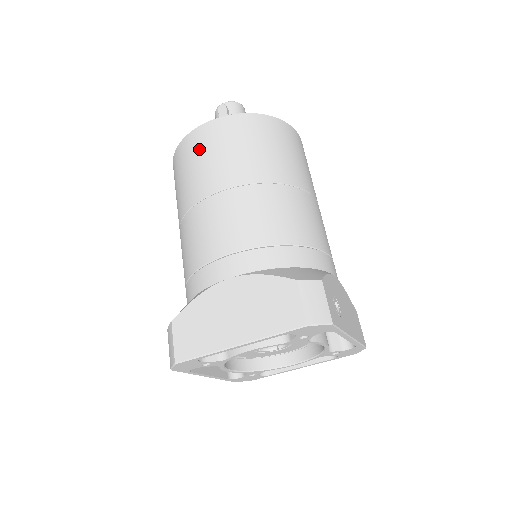
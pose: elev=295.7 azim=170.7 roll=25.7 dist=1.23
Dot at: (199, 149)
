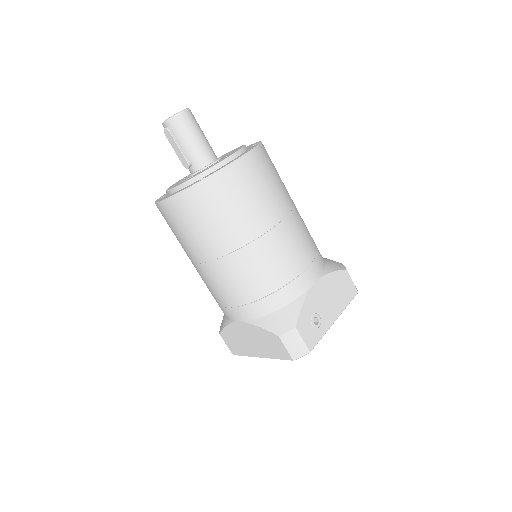
Dot at: (172, 223)
